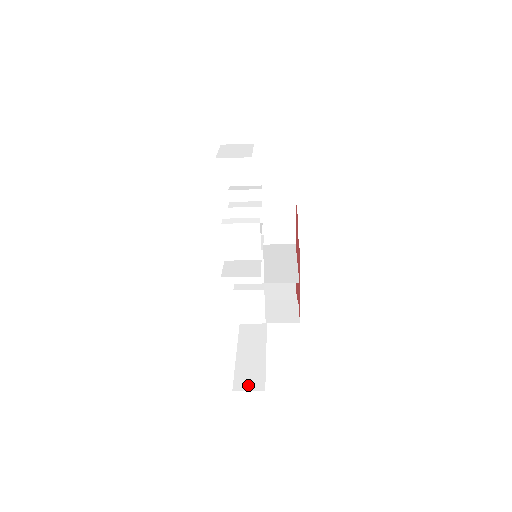
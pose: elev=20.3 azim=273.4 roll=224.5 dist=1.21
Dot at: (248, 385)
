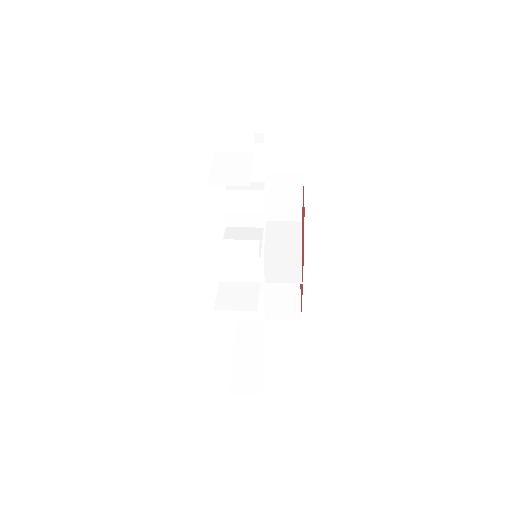
Dot at: (244, 389)
